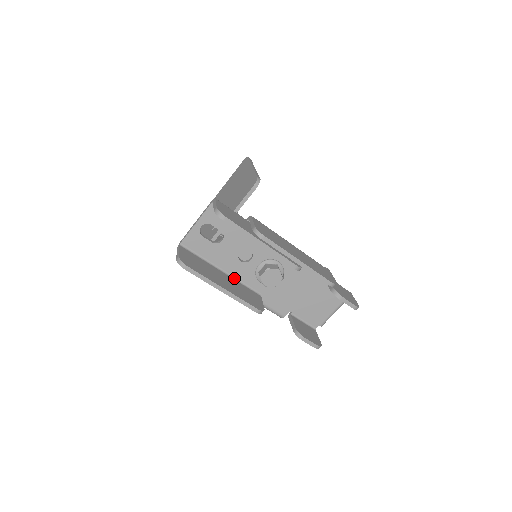
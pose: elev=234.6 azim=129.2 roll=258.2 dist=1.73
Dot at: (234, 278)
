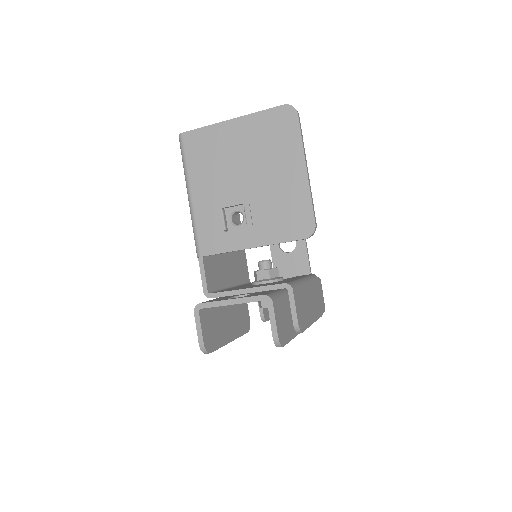
Dot at: occluded
